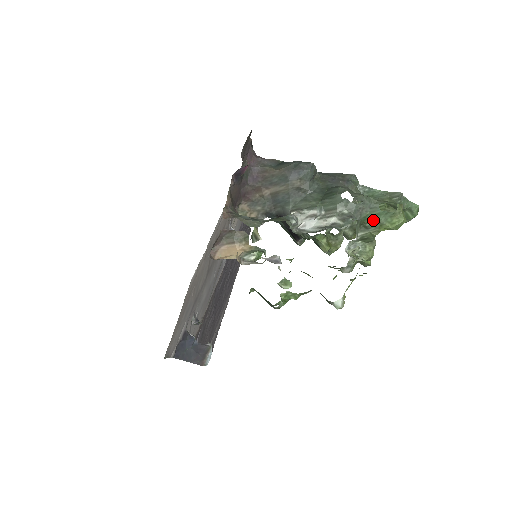
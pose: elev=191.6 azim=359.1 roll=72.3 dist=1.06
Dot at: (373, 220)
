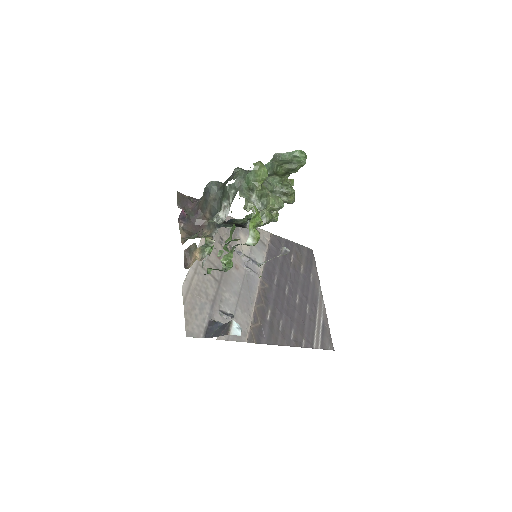
Dot at: (250, 183)
